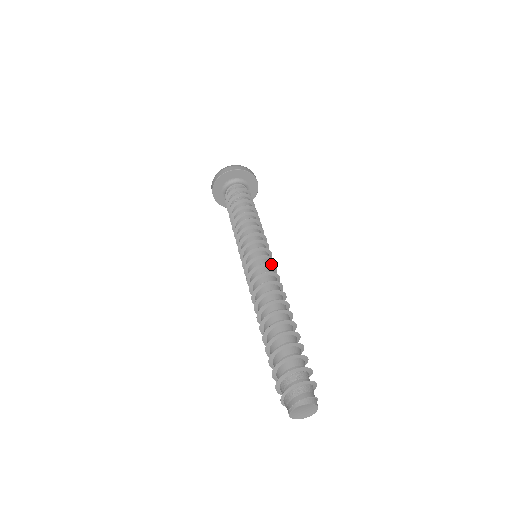
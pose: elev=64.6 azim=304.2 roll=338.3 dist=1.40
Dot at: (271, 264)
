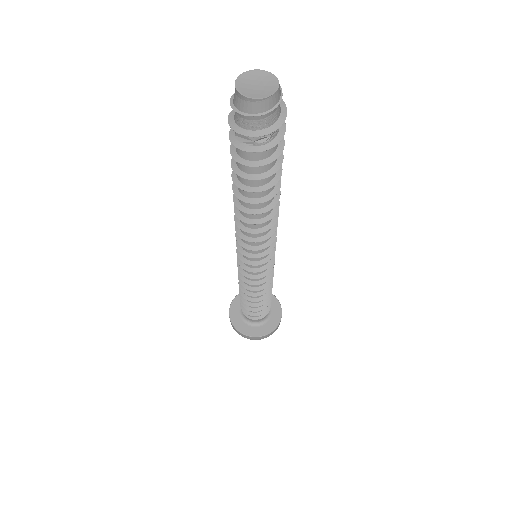
Dot at: occluded
